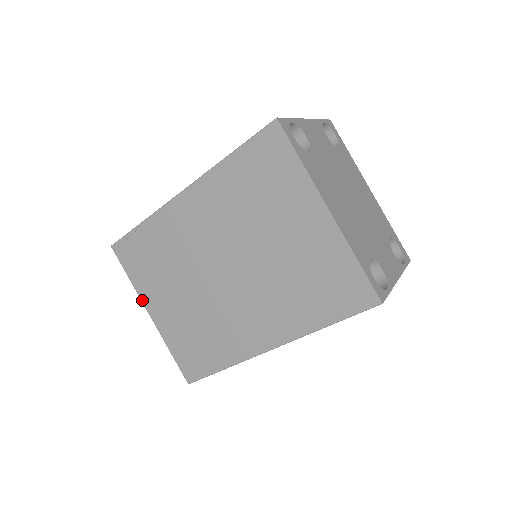
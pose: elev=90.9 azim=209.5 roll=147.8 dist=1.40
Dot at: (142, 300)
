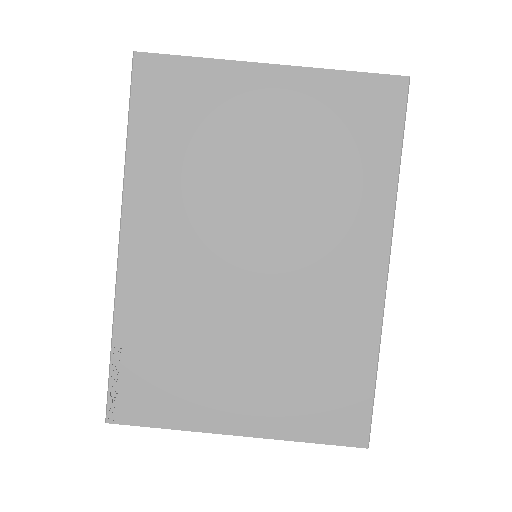
Dot at: (209, 431)
